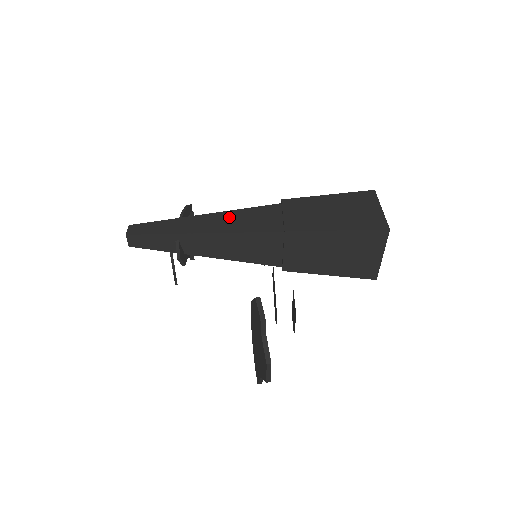
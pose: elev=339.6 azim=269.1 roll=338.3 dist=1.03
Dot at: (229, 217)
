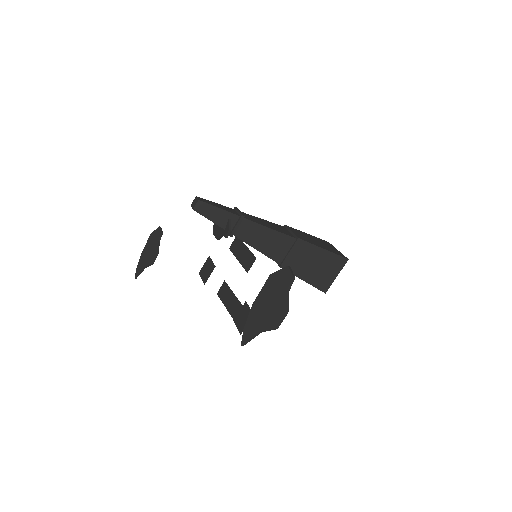
Dot at: (259, 220)
